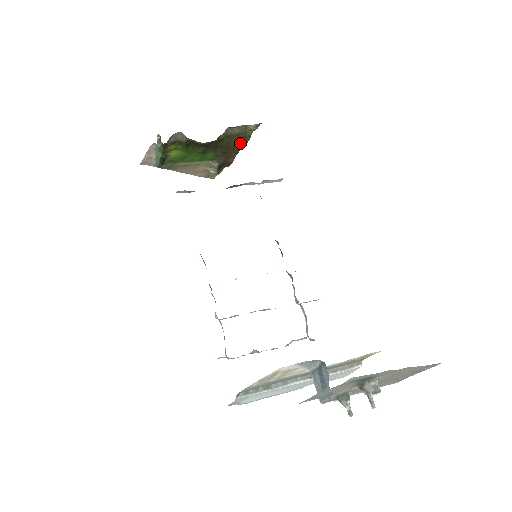
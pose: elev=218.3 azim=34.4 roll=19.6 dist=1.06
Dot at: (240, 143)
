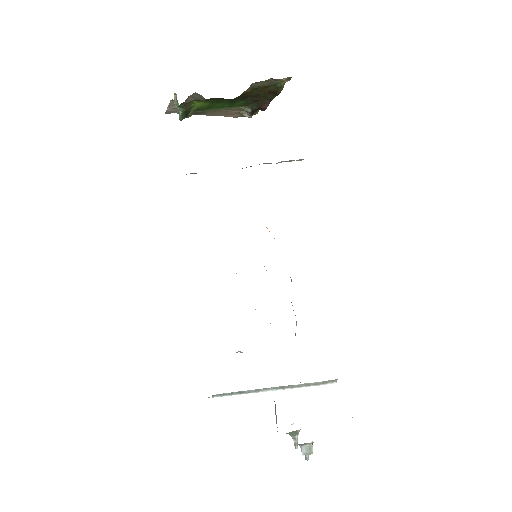
Dot at: (272, 92)
